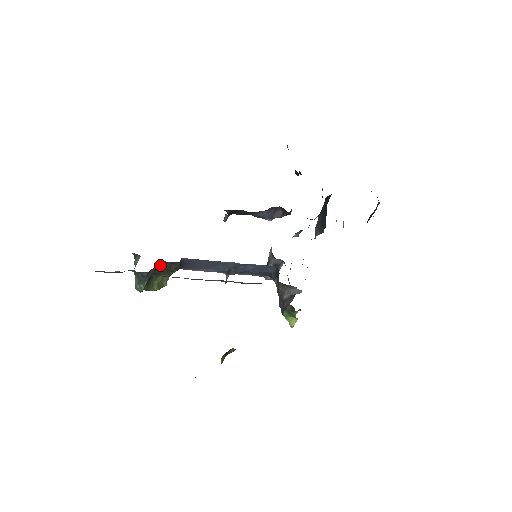
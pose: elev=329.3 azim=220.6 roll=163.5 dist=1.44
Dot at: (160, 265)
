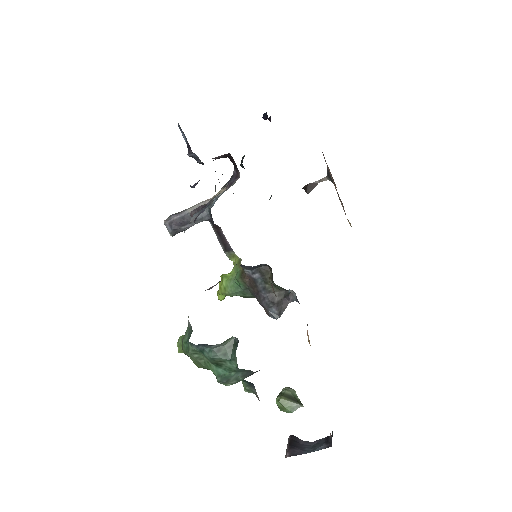
Dot at: occluded
